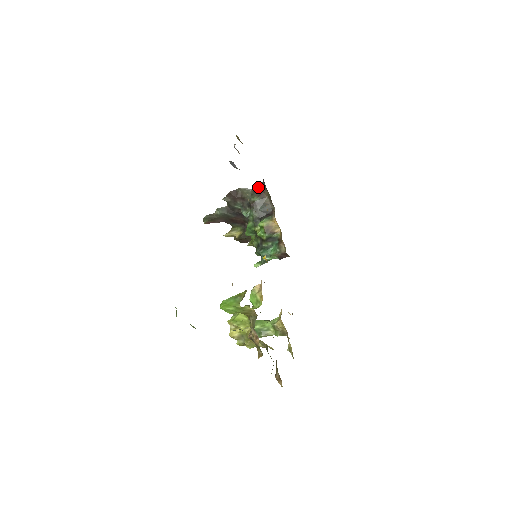
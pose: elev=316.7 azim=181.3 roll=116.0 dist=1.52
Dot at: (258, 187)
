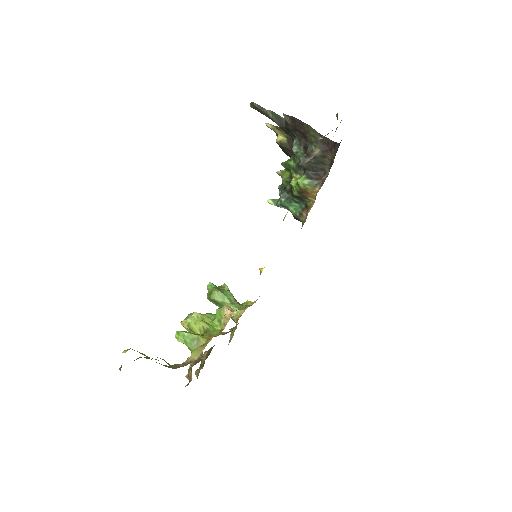
Dot at: (329, 141)
